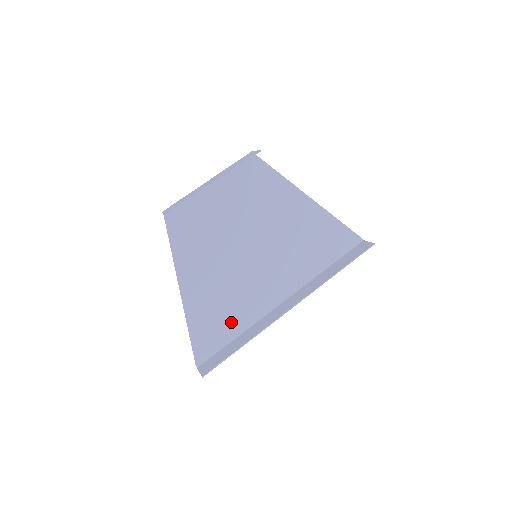
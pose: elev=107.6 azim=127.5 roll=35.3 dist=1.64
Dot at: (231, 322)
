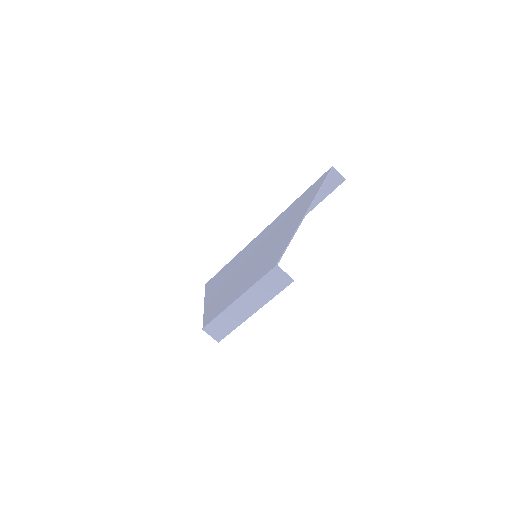
Dot at: occluded
